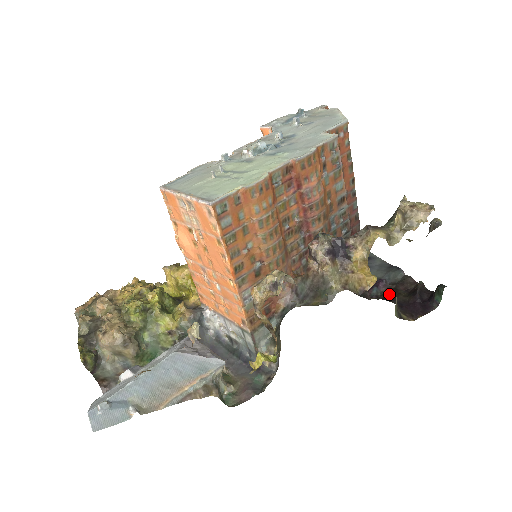
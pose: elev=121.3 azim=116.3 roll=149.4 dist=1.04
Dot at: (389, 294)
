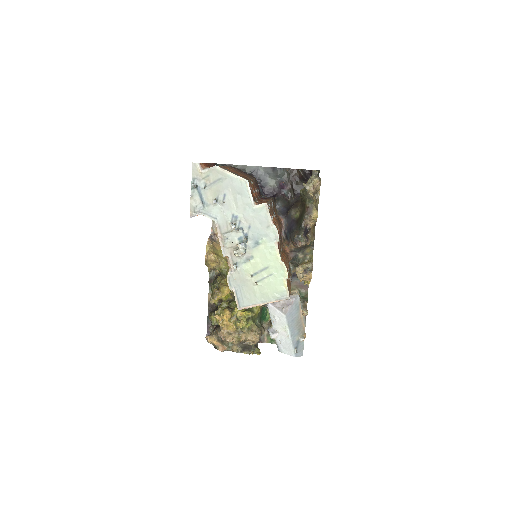
Dot at: (295, 190)
